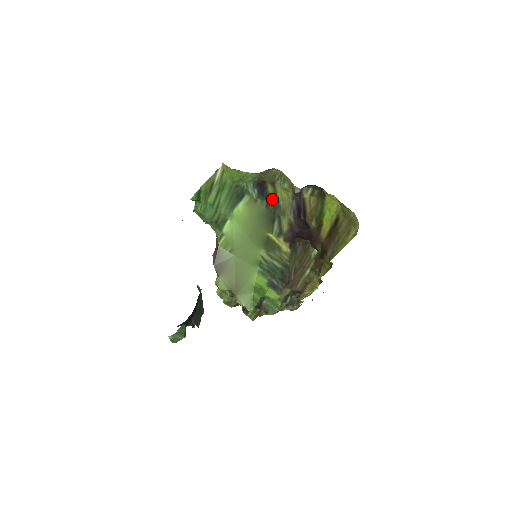
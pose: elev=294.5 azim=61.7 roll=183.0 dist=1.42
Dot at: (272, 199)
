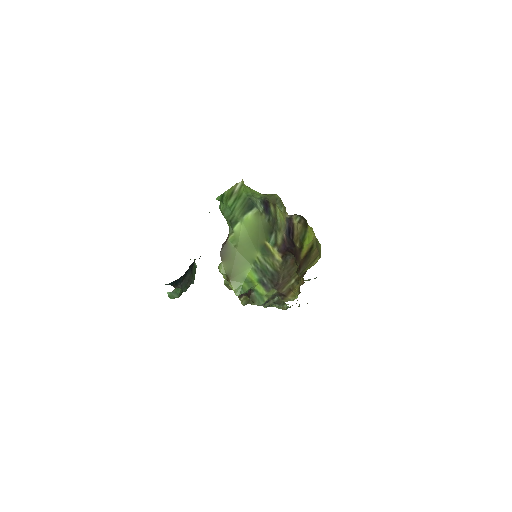
Dot at: (273, 216)
